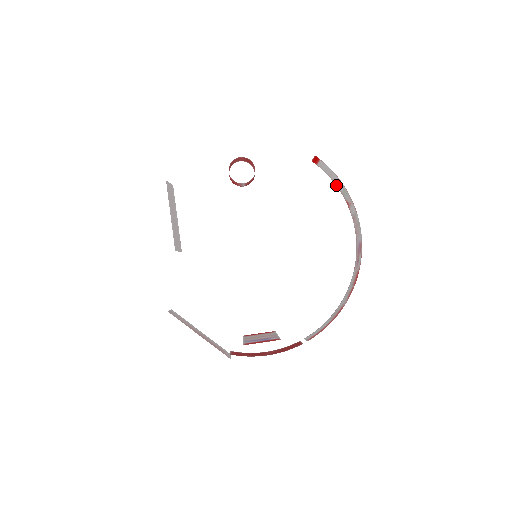
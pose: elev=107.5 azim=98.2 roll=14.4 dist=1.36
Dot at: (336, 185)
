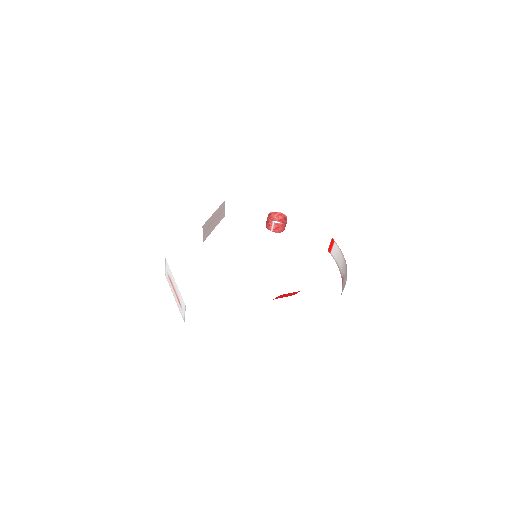
Dot at: (339, 268)
